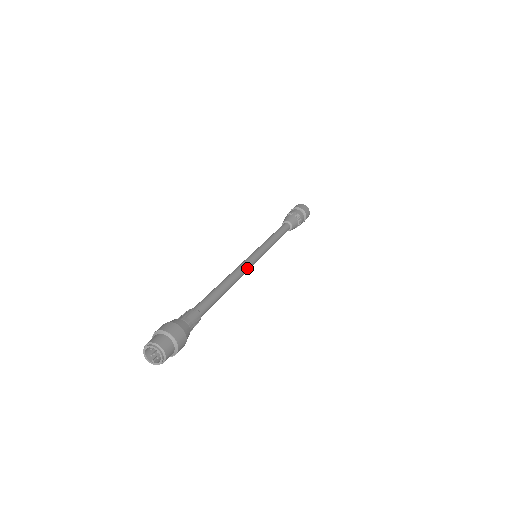
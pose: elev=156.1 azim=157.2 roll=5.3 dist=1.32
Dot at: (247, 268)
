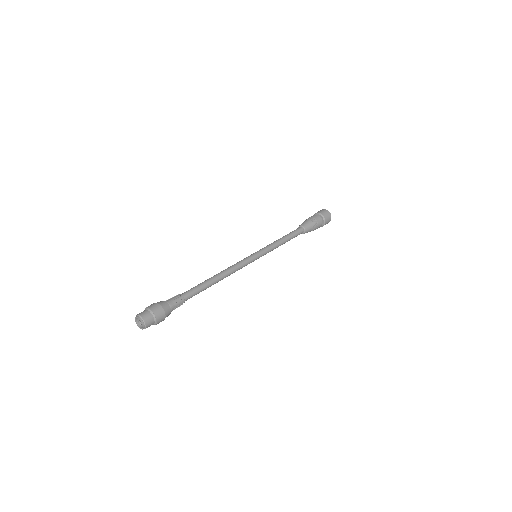
Dot at: occluded
